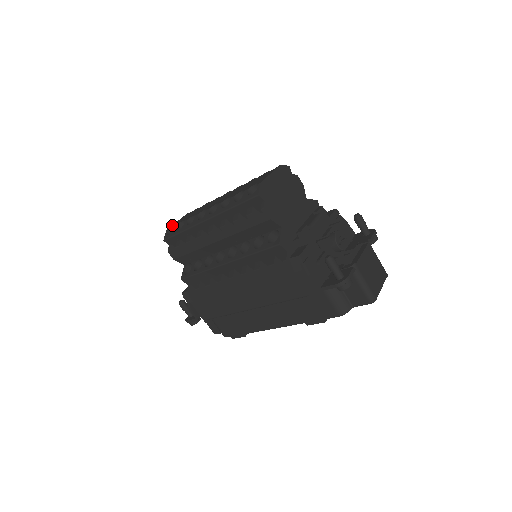
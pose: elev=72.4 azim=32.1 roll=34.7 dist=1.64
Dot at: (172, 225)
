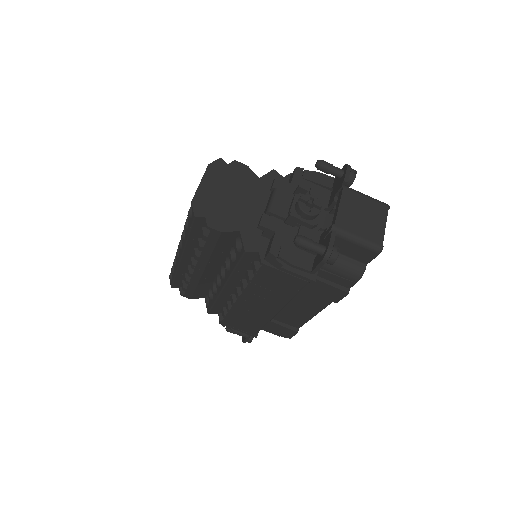
Dot at: occluded
